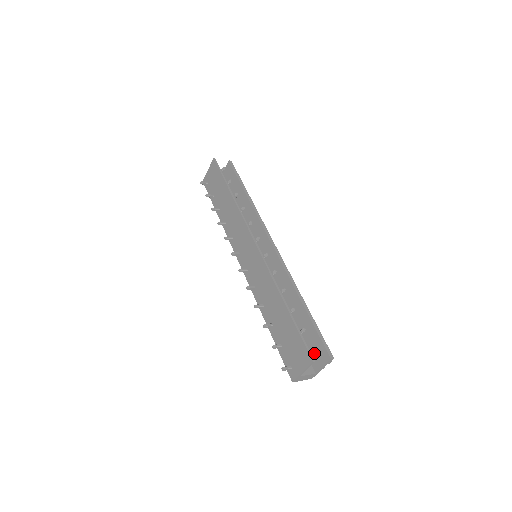
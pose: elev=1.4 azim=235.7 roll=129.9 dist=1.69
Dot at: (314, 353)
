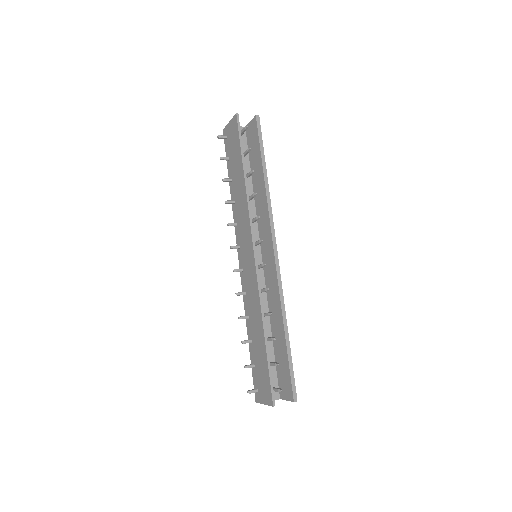
Dot at: (280, 391)
